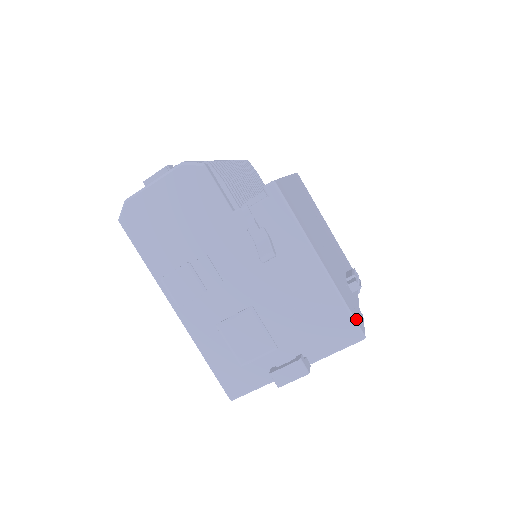
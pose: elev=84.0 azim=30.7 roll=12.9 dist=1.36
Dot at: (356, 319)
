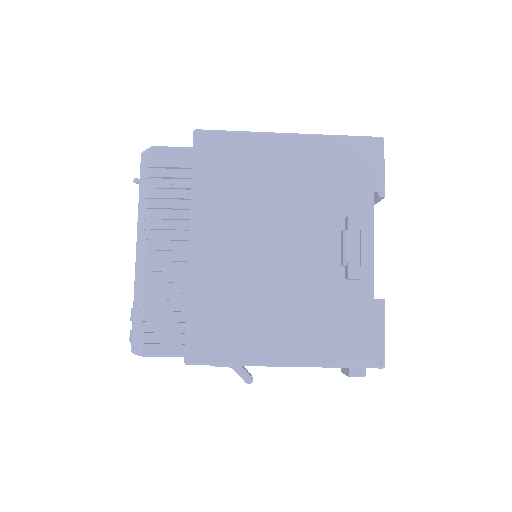
Dot at: (363, 361)
